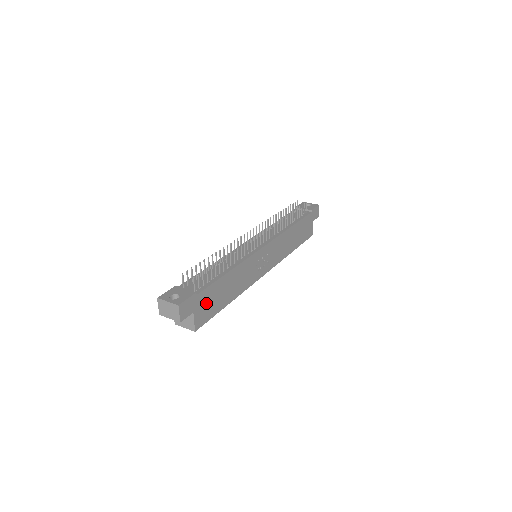
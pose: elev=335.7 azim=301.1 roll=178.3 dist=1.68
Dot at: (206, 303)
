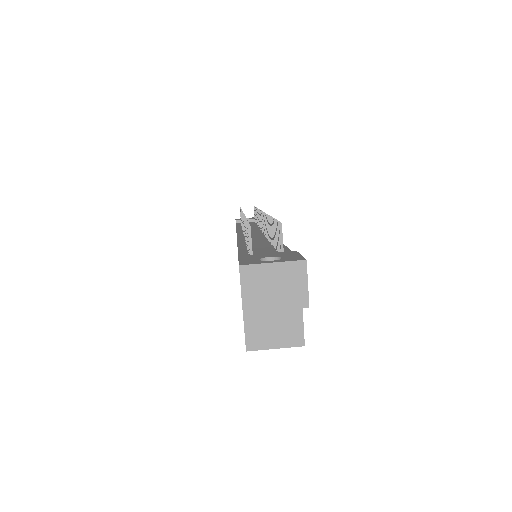
Dot at: occluded
